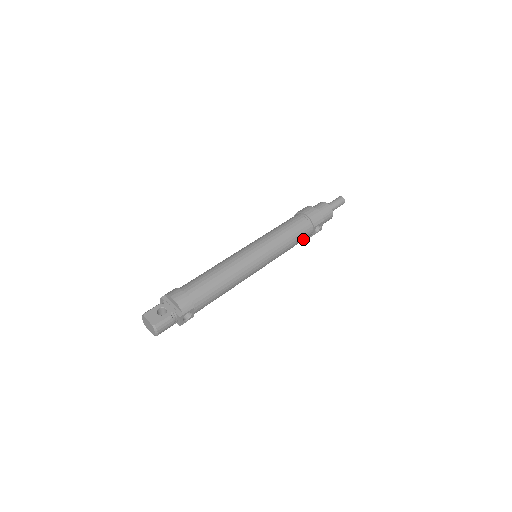
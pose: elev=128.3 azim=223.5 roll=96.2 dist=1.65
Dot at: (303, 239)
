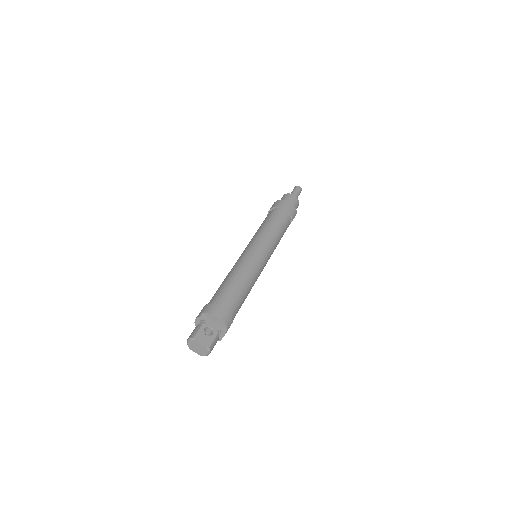
Dot at: occluded
